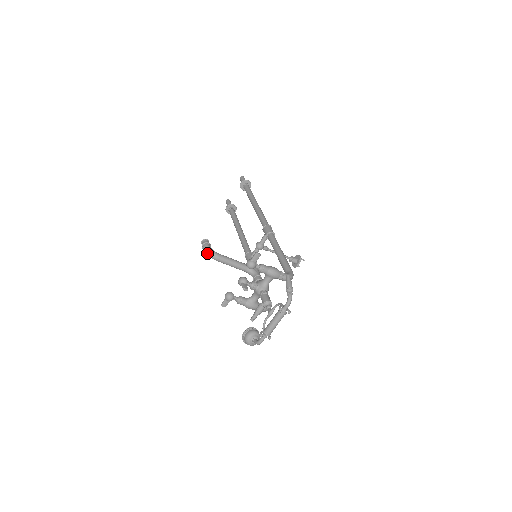
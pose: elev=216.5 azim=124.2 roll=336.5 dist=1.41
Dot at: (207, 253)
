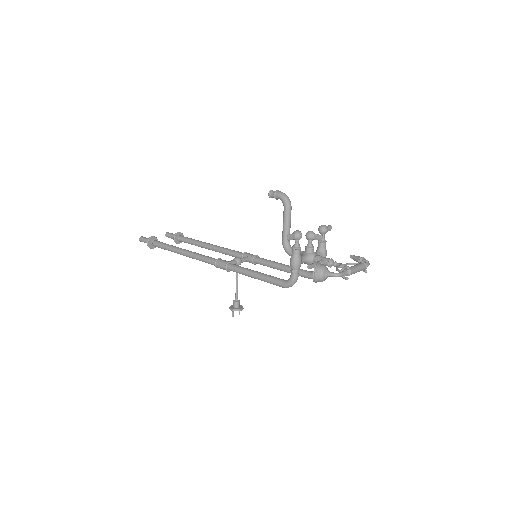
Dot at: (286, 196)
